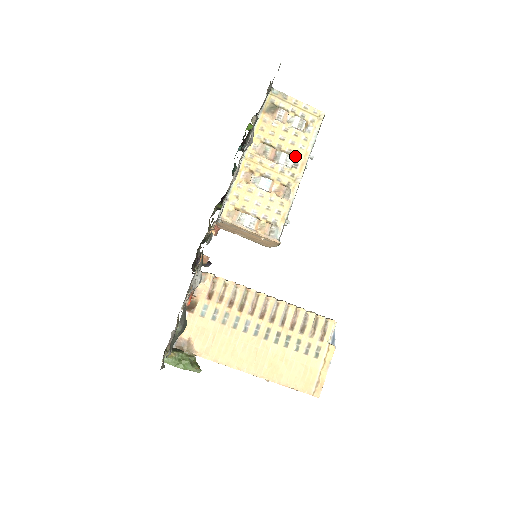
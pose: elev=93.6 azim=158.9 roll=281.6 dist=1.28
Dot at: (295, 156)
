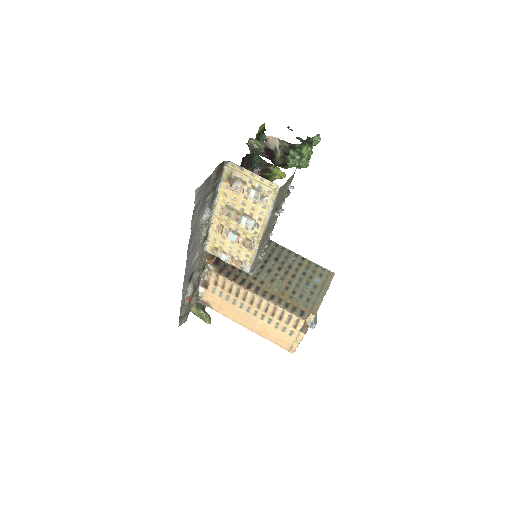
Dot at: (256, 219)
